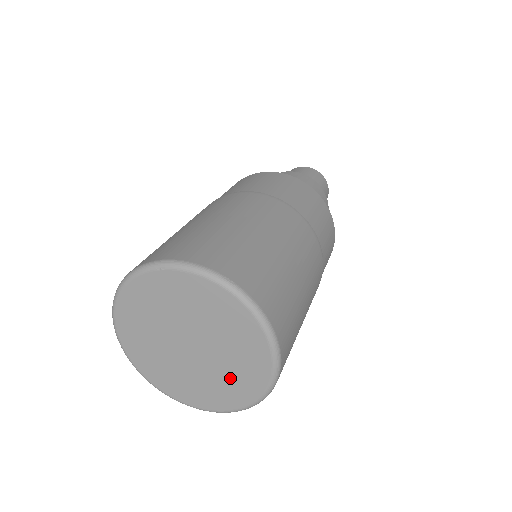
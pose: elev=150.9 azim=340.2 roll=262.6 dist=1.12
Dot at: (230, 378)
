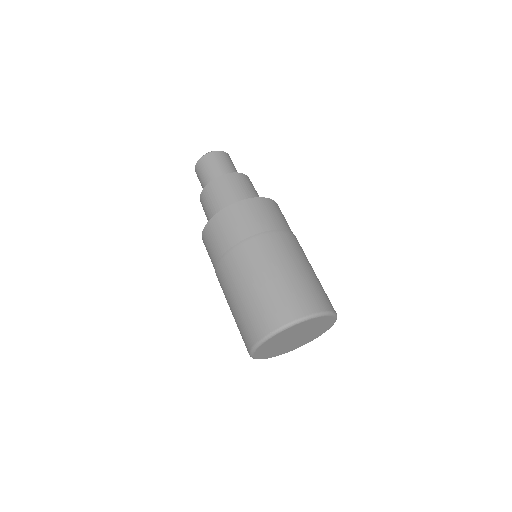
Dot at: (303, 341)
